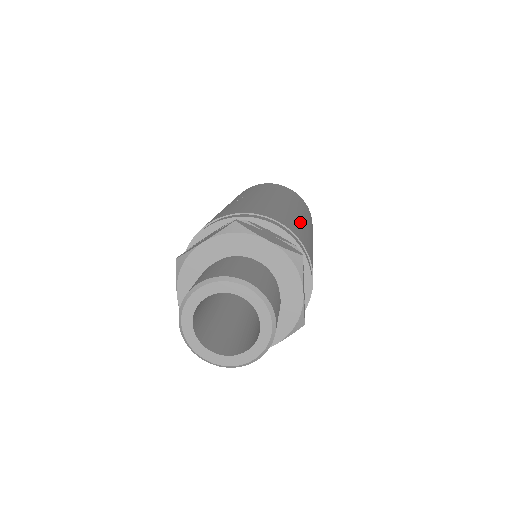
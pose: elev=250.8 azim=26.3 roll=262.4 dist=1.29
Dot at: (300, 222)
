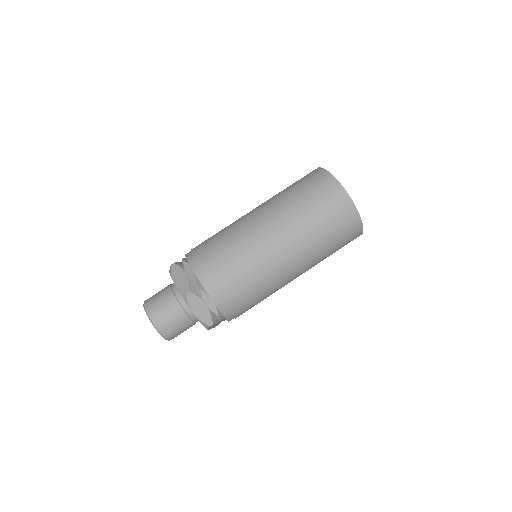
Dot at: (248, 246)
